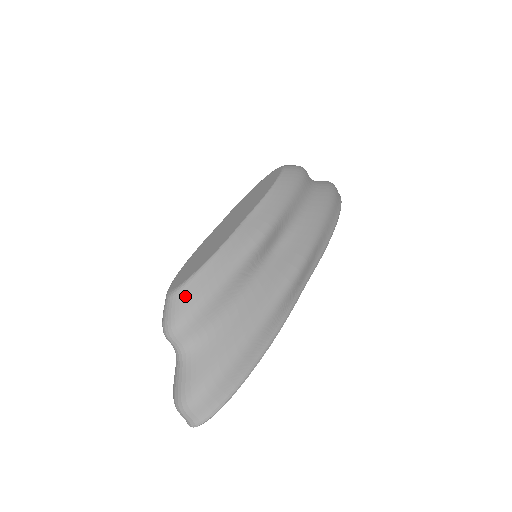
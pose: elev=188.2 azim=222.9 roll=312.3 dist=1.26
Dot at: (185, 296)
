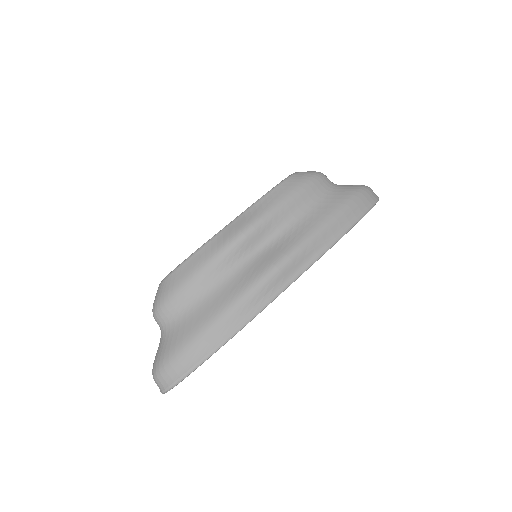
Dot at: (167, 284)
